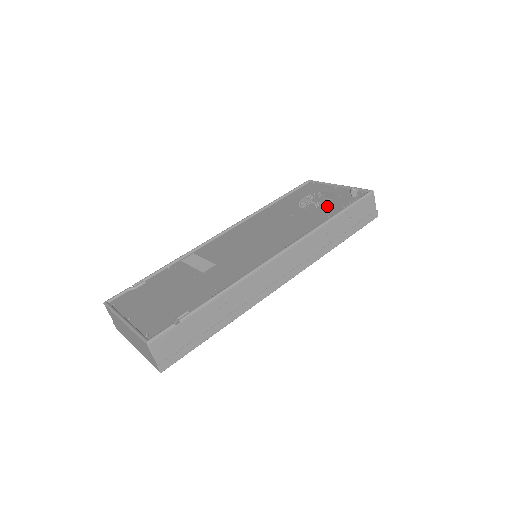
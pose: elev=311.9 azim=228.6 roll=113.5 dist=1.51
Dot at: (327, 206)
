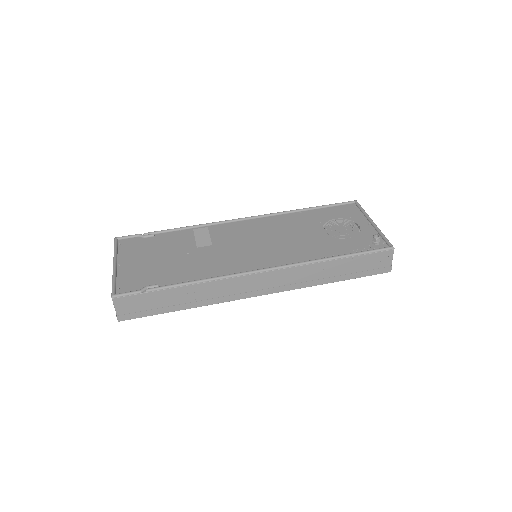
Dot at: (343, 241)
